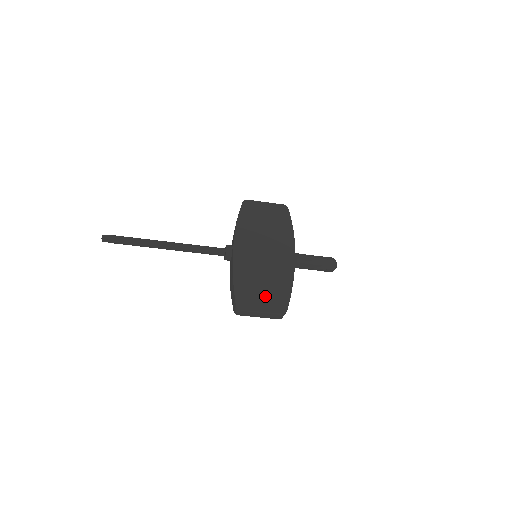
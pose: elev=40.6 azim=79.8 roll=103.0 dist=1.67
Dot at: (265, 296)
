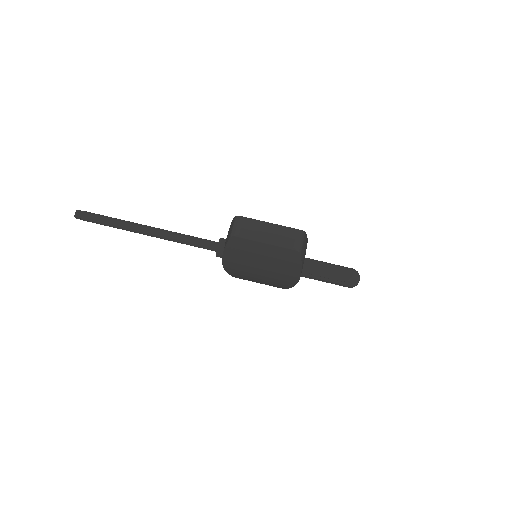
Dot at: occluded
